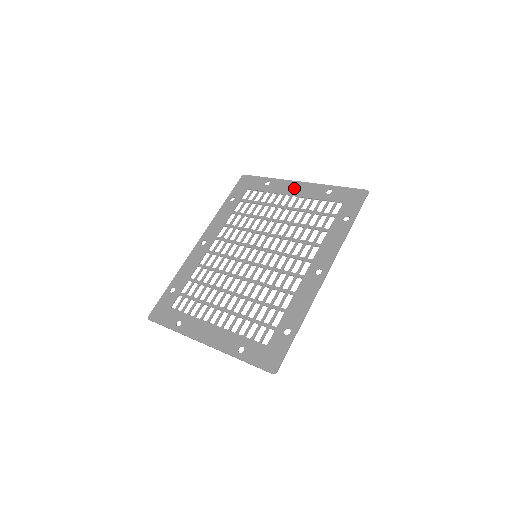
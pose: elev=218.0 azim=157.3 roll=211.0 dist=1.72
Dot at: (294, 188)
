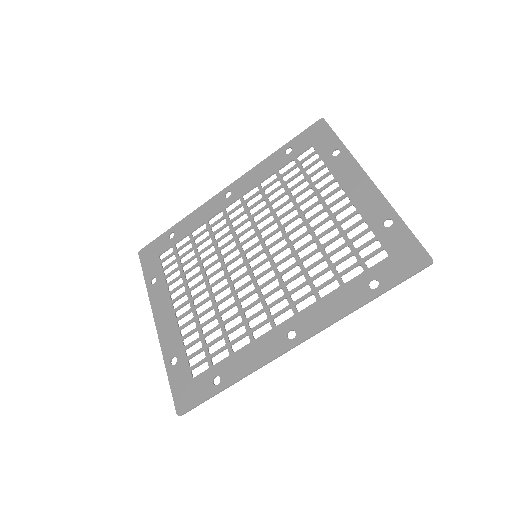
Dot at: (356, 185)
